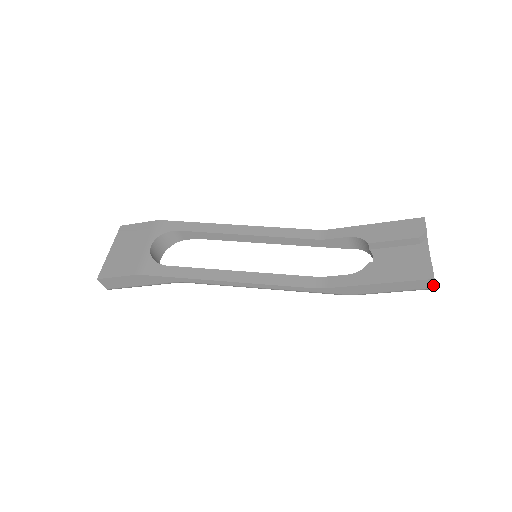
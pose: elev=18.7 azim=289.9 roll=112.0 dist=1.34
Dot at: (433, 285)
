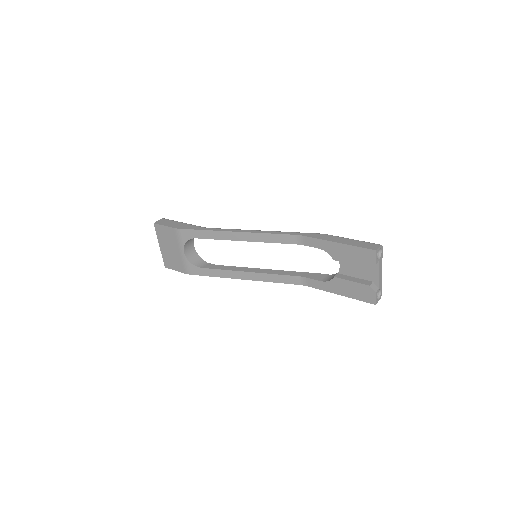
Dot at: (377, 301)
